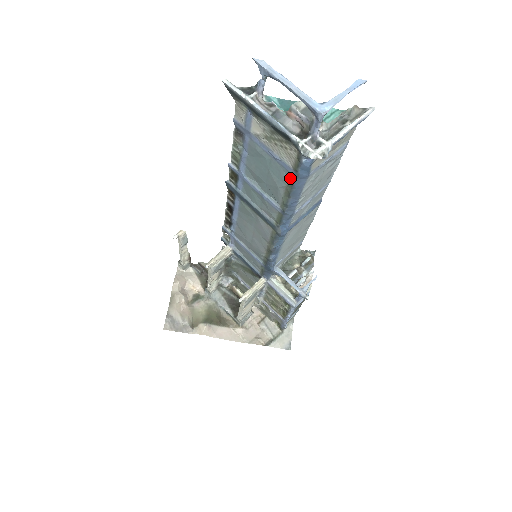
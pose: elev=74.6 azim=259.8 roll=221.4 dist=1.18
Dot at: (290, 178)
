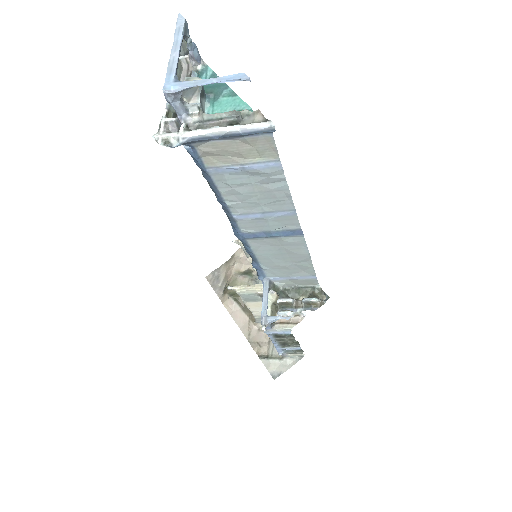
Dot at: occluded
